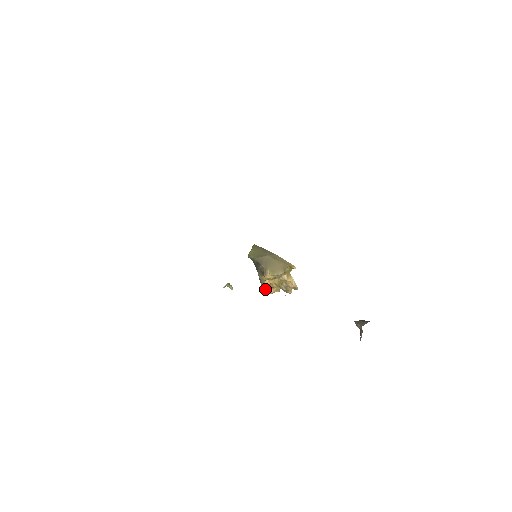
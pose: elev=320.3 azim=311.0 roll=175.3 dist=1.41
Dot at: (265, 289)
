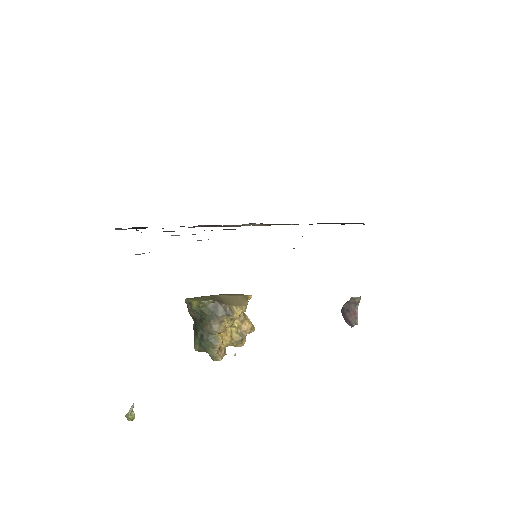
Dot at: (218, 352)
